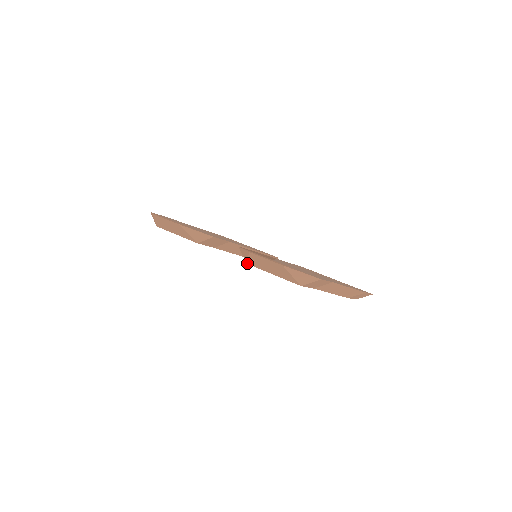
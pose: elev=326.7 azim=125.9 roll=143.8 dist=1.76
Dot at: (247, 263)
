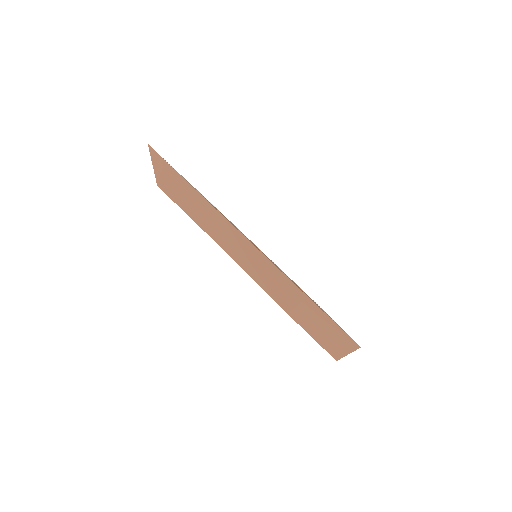
Dot at: occluded
